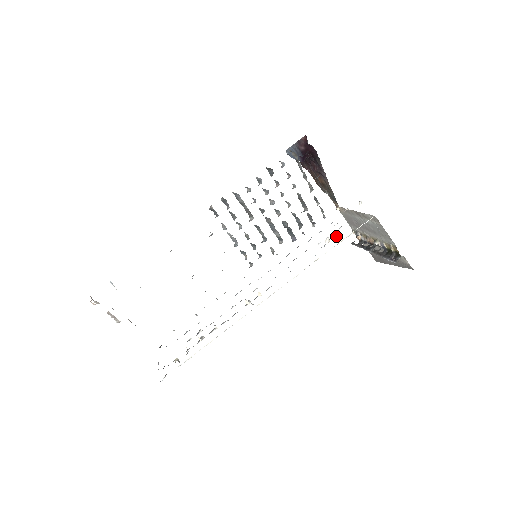
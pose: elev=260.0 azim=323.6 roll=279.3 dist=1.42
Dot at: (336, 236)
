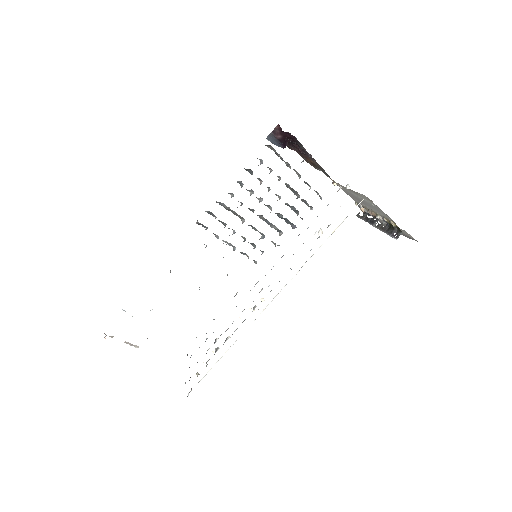
Dot at: occluded
